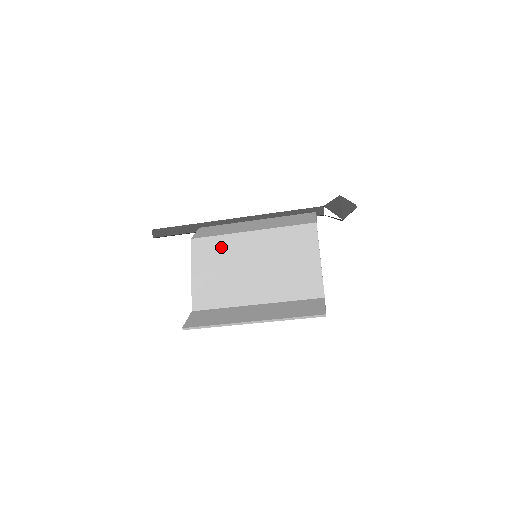
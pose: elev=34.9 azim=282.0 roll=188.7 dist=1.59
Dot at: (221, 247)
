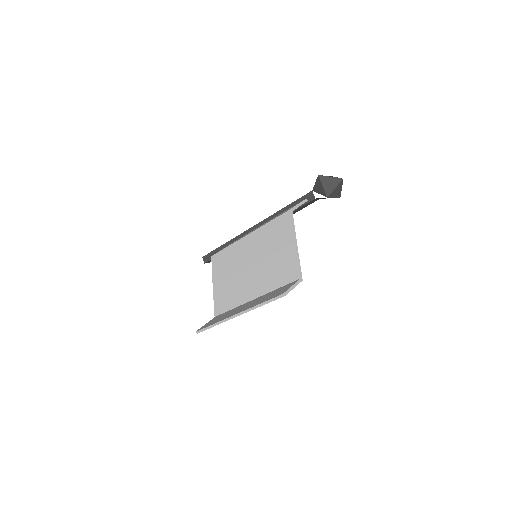
Dot at: (229, 256)
